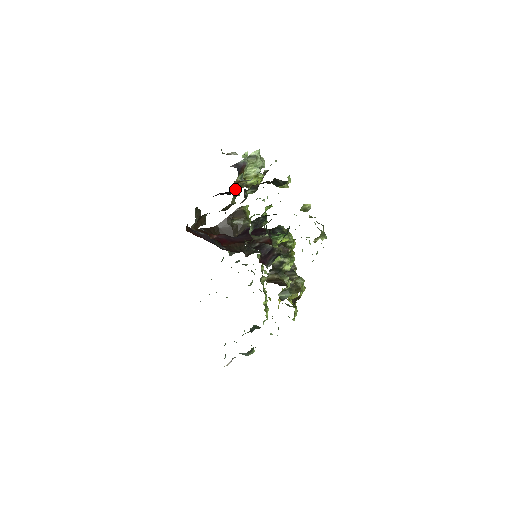
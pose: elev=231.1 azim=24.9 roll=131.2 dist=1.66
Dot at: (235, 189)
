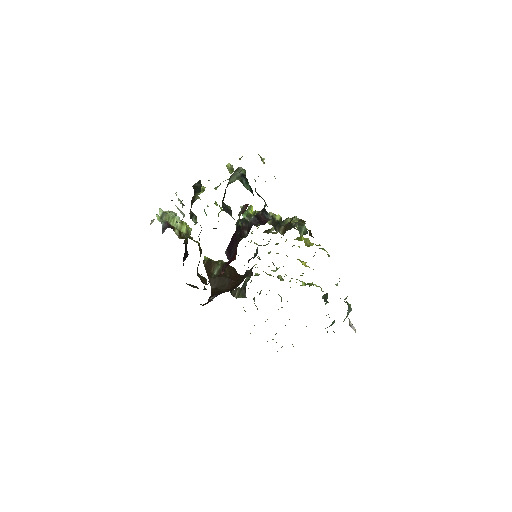
Dot at: occluded
